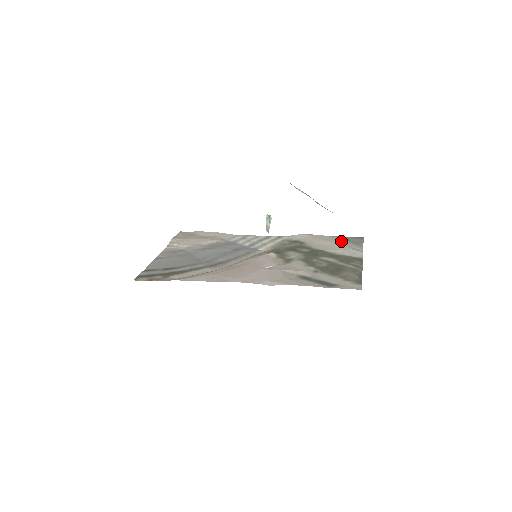
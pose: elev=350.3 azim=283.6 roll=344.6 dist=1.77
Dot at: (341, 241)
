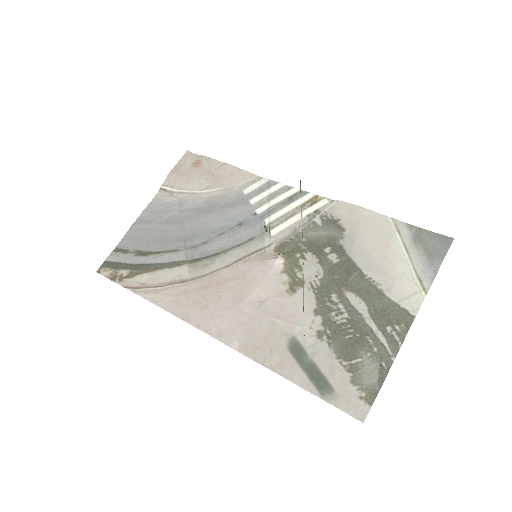
Dot at: (406, 243)
